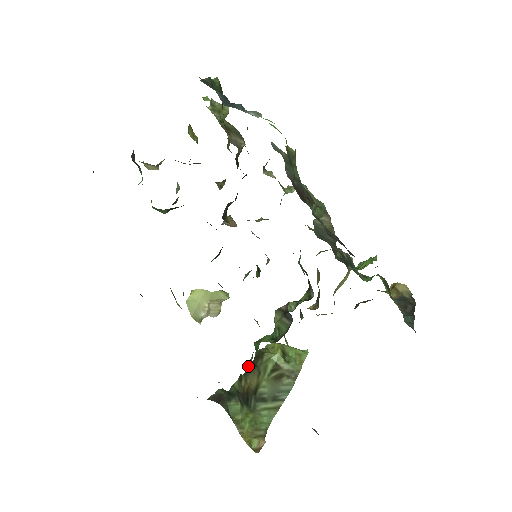
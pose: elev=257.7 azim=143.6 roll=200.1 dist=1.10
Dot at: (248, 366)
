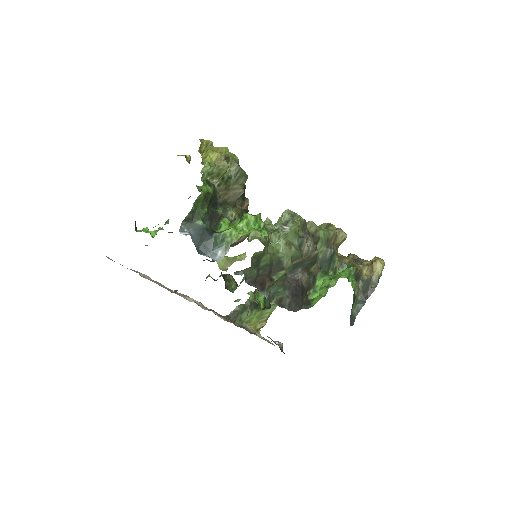
Dot at: occluded
